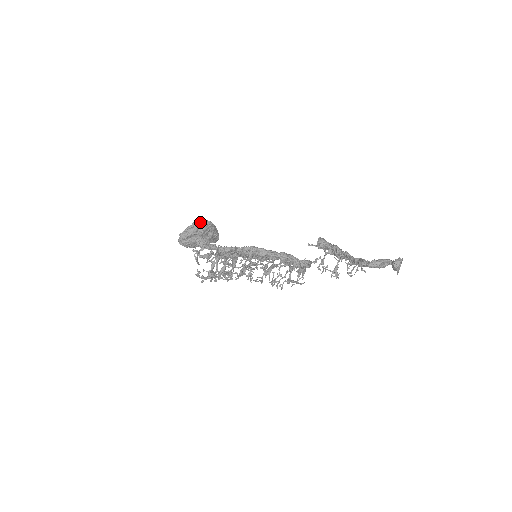
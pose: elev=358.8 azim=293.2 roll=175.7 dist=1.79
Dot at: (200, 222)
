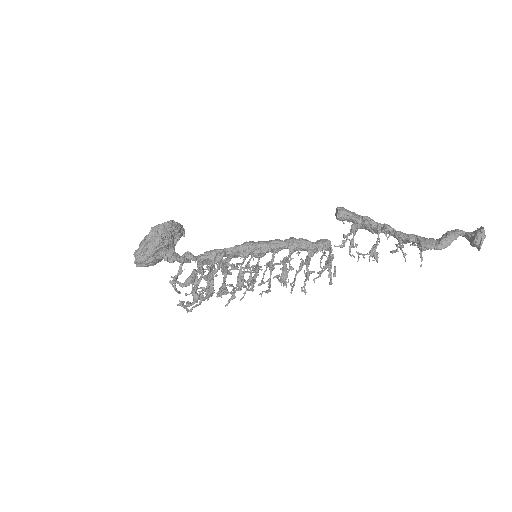
Dot at: (159, 228)
